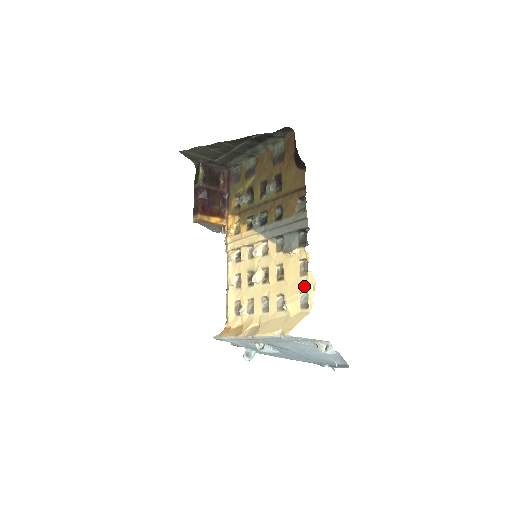
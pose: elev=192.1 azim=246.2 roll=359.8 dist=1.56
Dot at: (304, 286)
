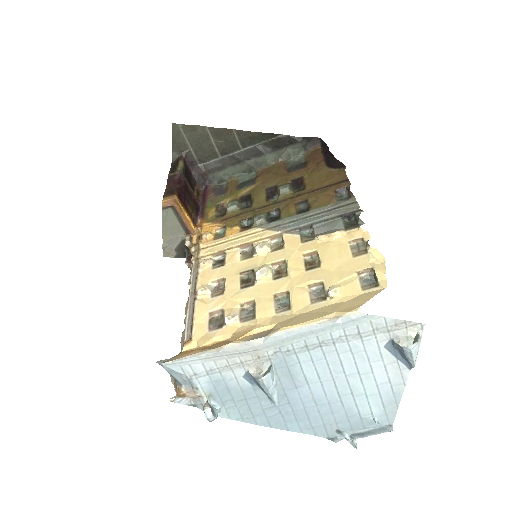
Dot at: (365, 264)
